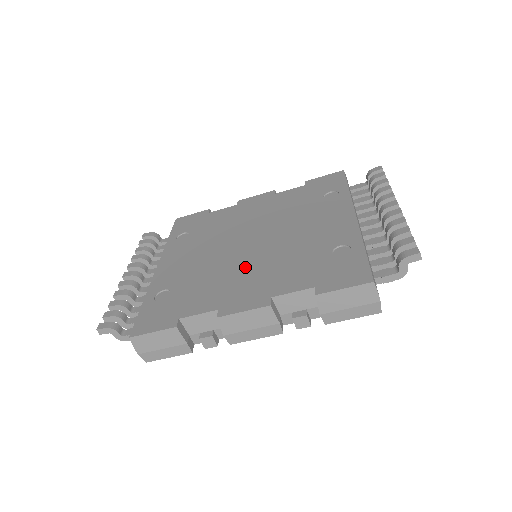
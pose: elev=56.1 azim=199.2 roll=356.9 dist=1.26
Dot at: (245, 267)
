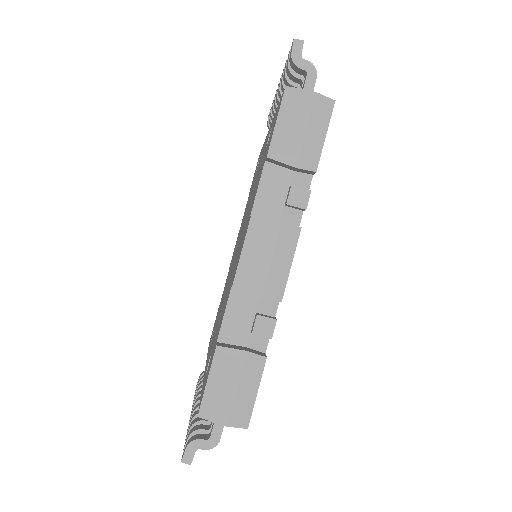
Dot at: (237, 254)
